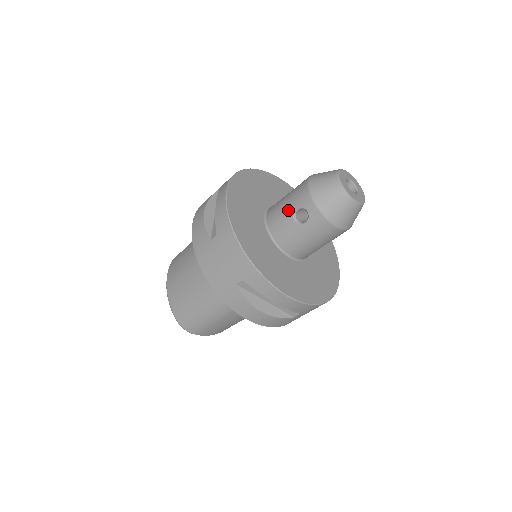
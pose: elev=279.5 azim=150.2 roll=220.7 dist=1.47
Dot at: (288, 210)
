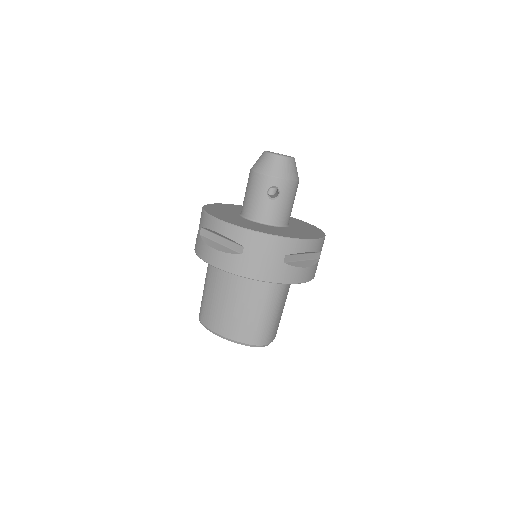
Dot at: (262, 198)
